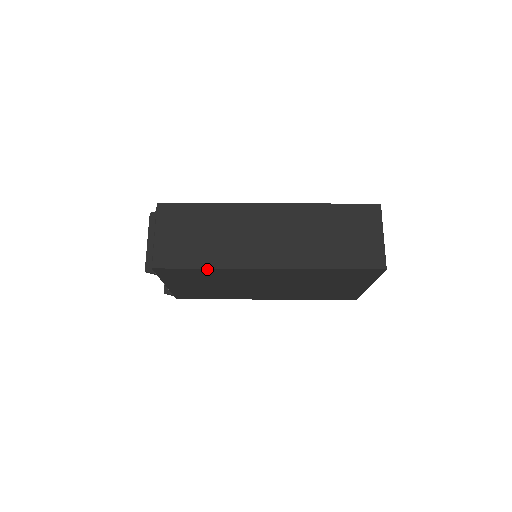
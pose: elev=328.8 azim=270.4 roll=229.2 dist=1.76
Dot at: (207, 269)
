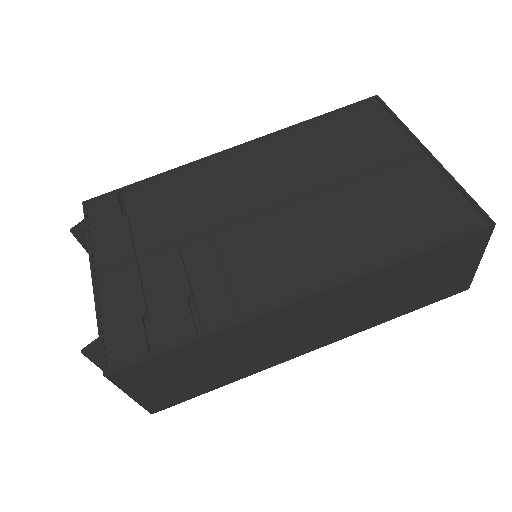
Dot at: occluded
